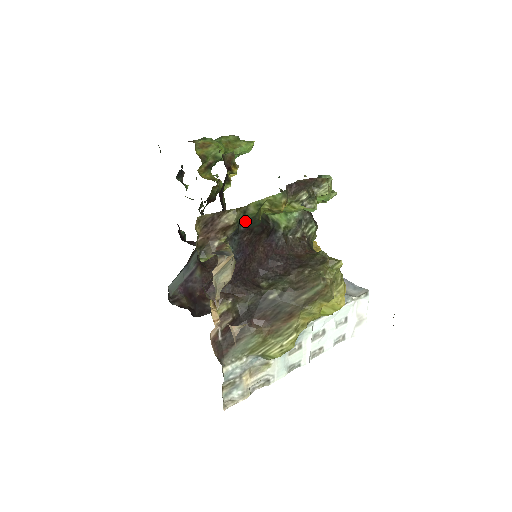
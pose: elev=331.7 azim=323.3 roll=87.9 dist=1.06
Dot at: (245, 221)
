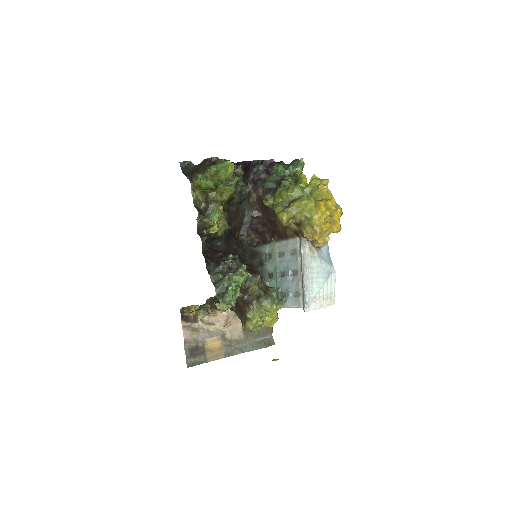
Dot at: occluded
